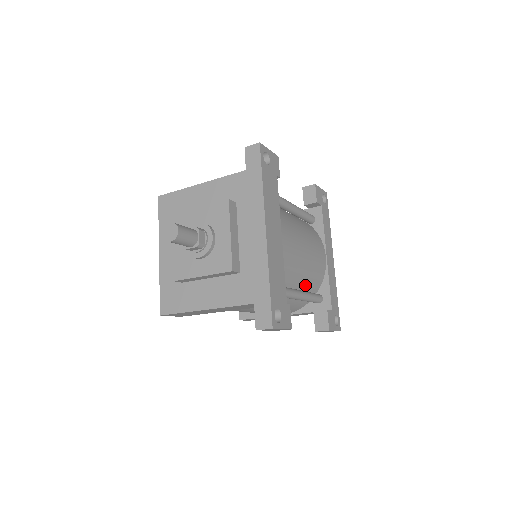
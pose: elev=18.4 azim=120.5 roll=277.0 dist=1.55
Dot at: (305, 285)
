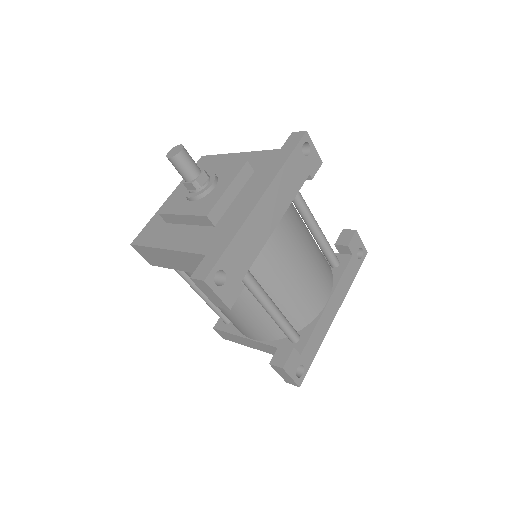
Dot at: (285, 306)
